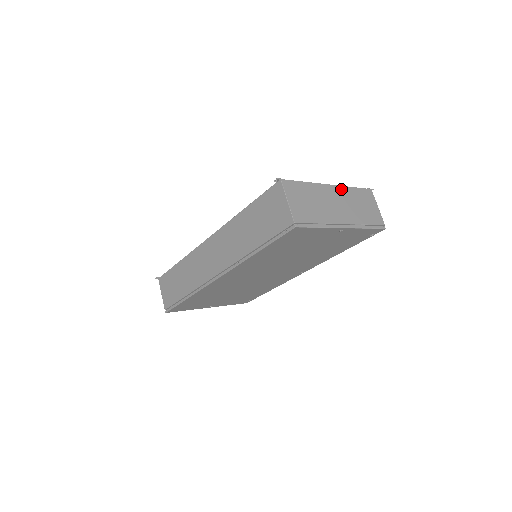
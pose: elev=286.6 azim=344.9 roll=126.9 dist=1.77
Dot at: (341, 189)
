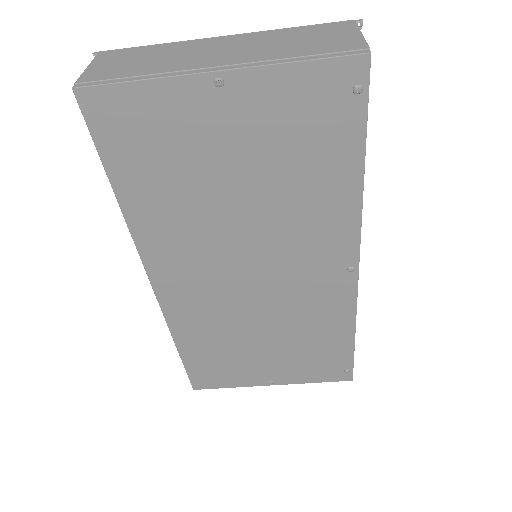
Dot at: (251, 35)
